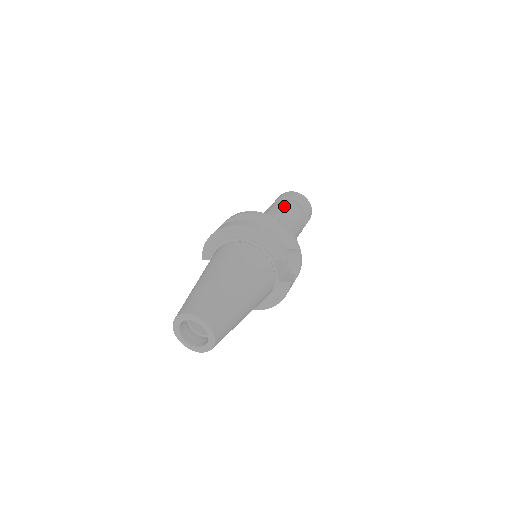
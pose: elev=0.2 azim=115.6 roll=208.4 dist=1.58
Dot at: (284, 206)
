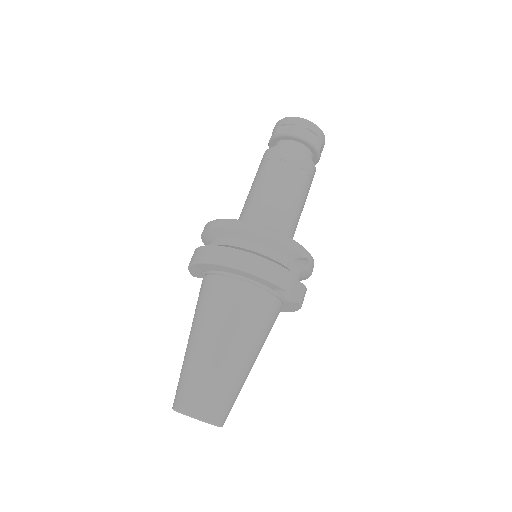
Dot at: (281, 160)
